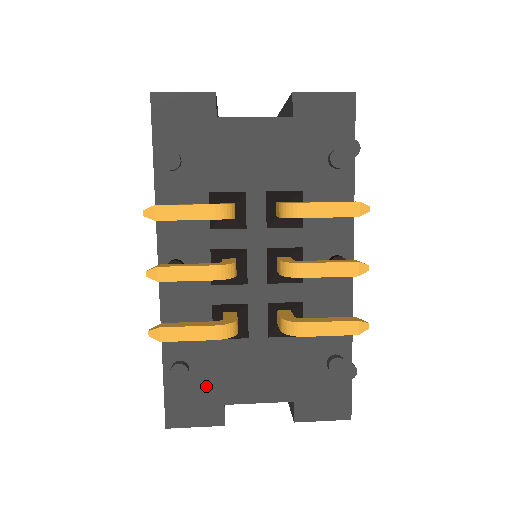
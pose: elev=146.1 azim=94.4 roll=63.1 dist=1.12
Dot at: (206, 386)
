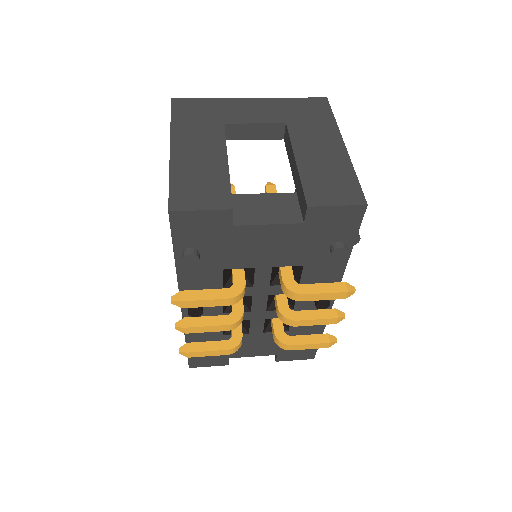
Dot at: occluded
